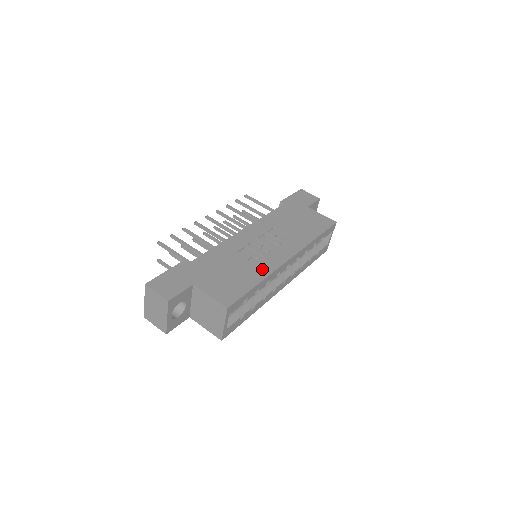
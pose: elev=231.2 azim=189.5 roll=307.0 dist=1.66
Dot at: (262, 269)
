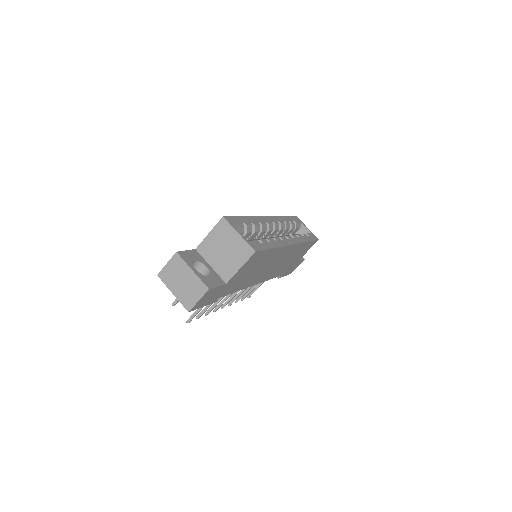
Dot at: occluded
